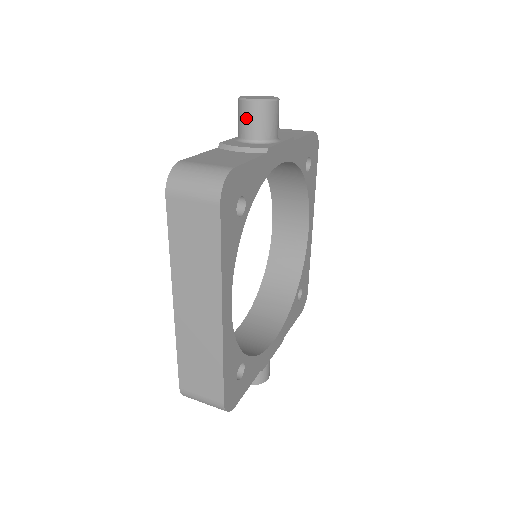
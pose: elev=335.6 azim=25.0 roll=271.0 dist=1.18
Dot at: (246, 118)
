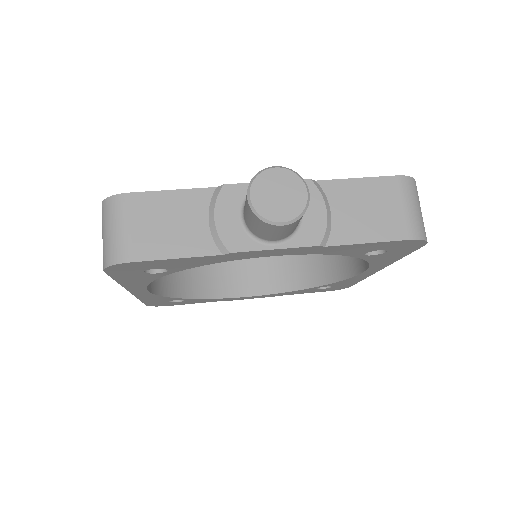
Dot at: (245, 201)
